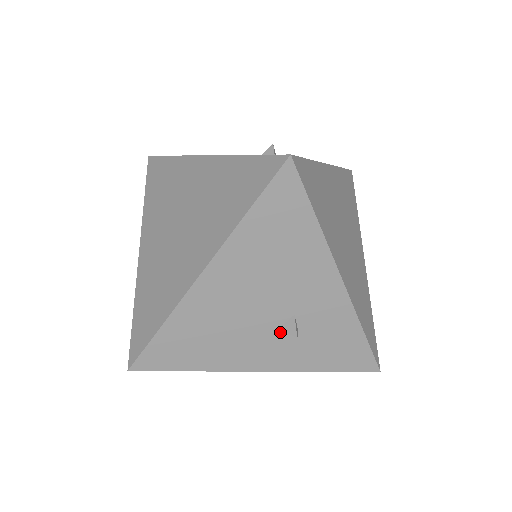
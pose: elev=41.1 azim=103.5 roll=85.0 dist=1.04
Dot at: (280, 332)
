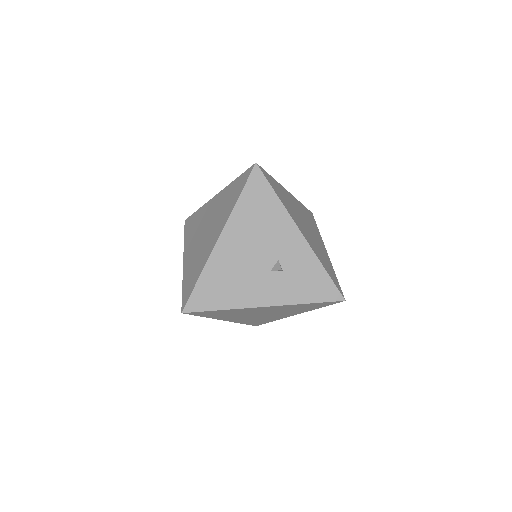
Dot at: (272, 274)
